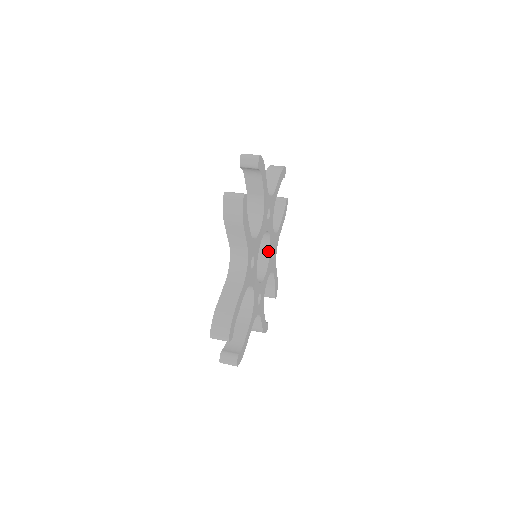
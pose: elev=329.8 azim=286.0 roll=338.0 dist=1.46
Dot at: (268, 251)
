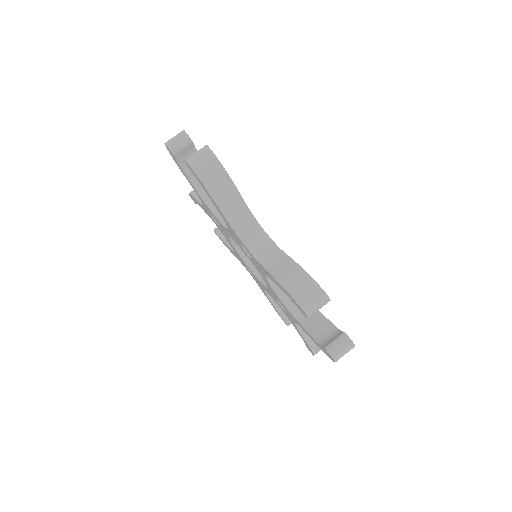
Dot at: occluded
